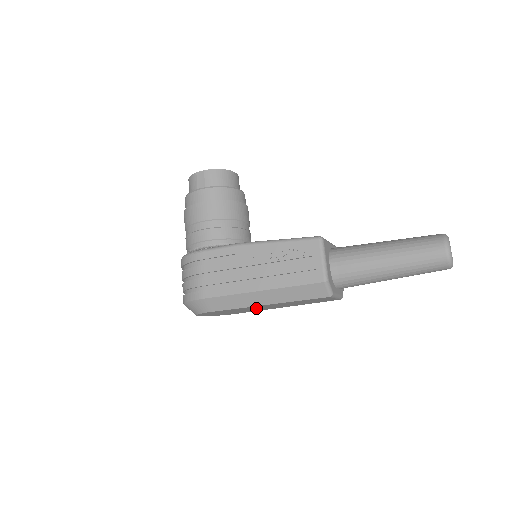
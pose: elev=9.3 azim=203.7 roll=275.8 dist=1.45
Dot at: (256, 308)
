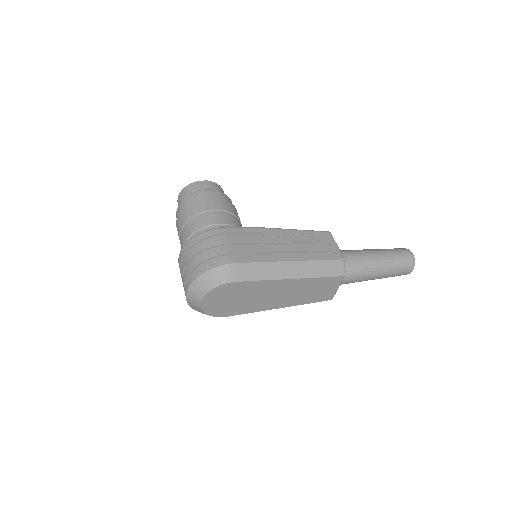
Dot at: (267, 294)
